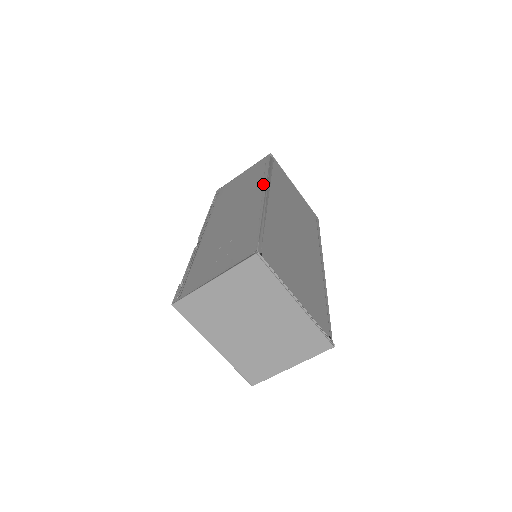
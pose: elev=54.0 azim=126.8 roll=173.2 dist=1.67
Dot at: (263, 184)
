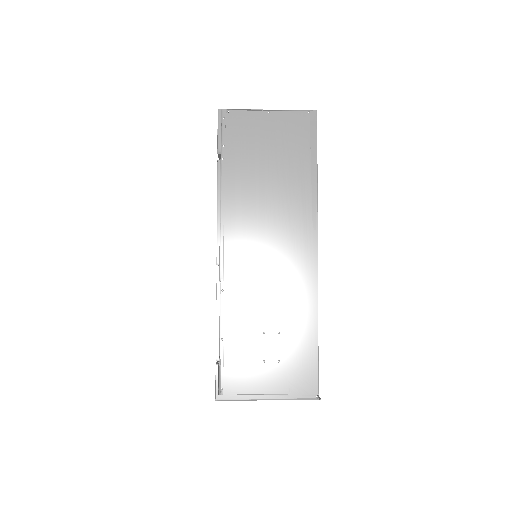
Dot at: (313, 223)
